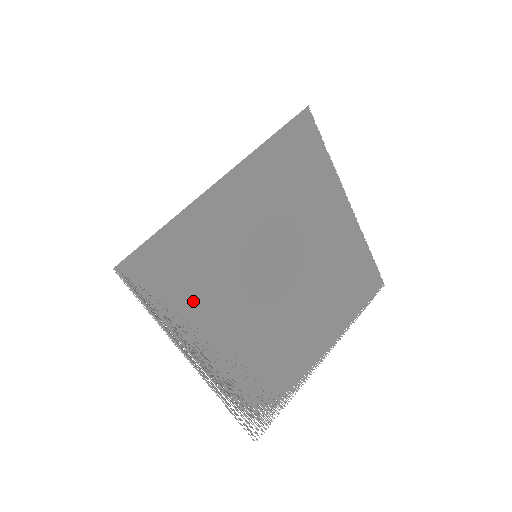
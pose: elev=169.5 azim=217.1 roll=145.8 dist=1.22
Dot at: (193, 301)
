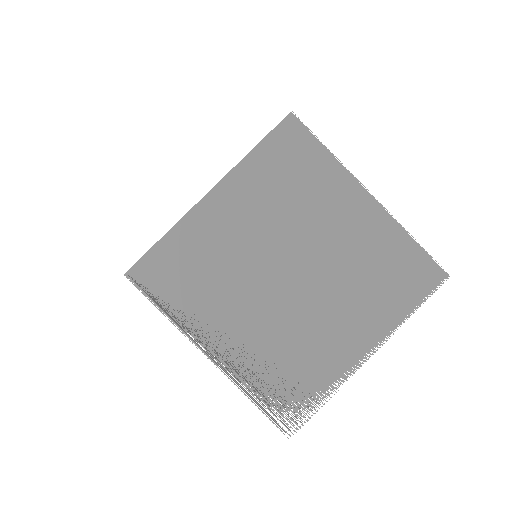
Dot at: (196, 299)
